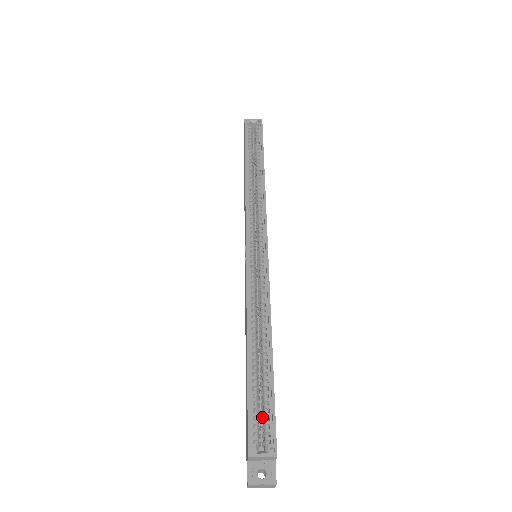
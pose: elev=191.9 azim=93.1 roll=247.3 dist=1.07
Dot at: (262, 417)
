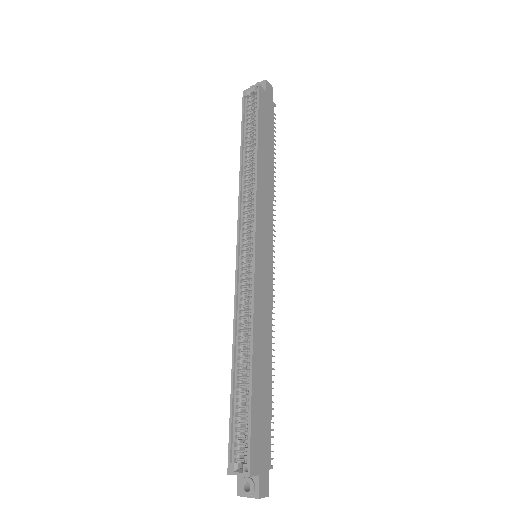
Dot at: occluded
